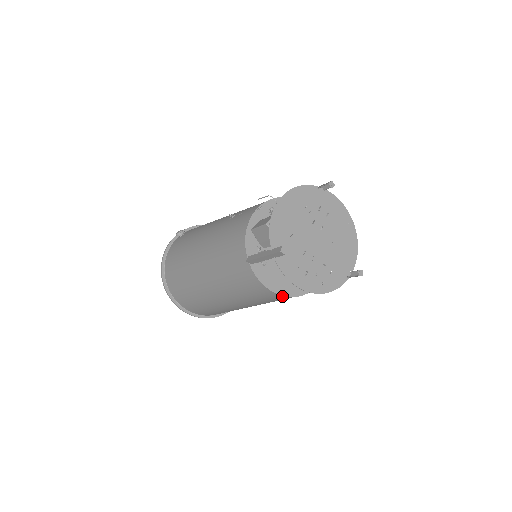
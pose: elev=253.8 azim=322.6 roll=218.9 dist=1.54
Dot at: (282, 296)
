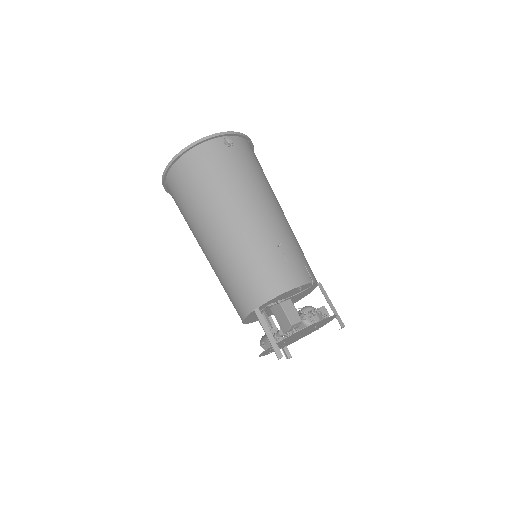
Dot at: occluded
